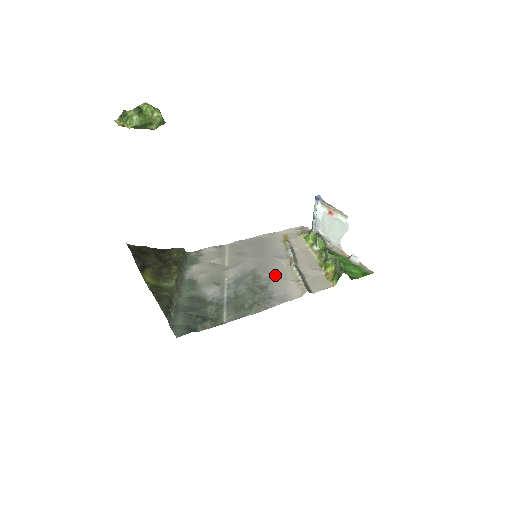
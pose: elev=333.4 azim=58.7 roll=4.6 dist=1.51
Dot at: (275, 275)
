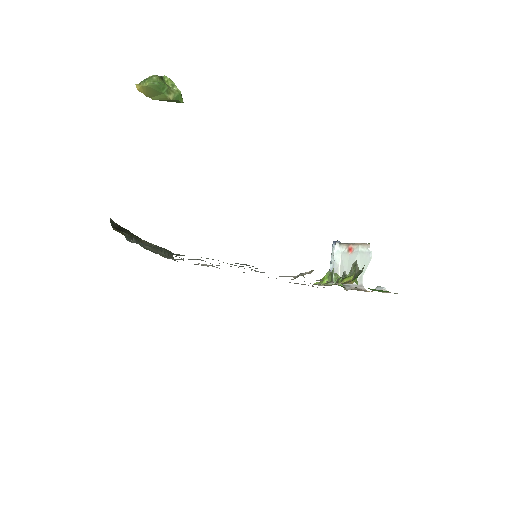
Dot at: occluded
